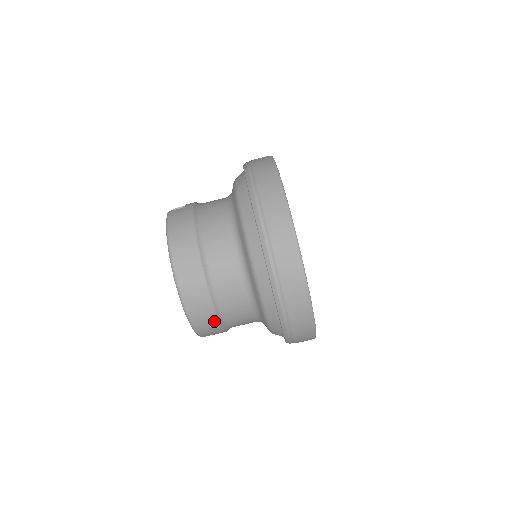
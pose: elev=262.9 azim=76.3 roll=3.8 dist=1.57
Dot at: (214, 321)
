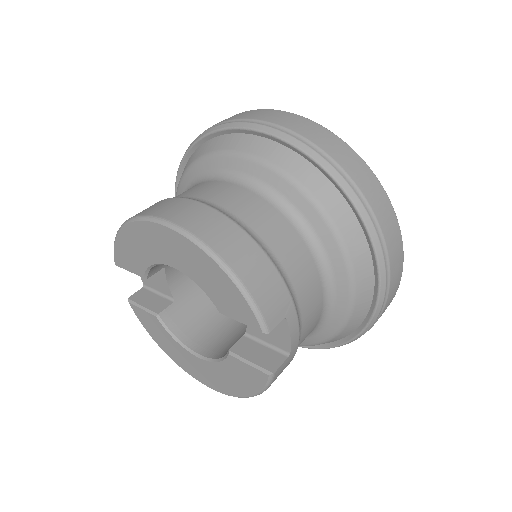
Dot at: (245, 240)
